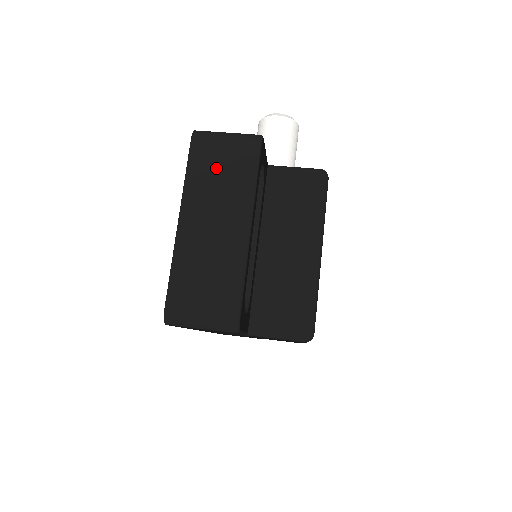
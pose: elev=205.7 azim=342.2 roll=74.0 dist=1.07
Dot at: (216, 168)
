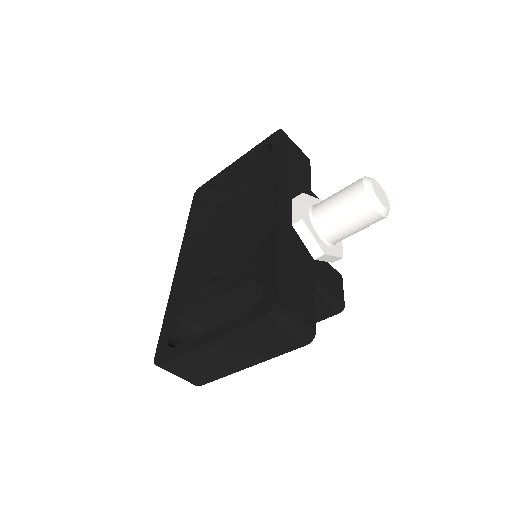
Dot at: (262, 339)
